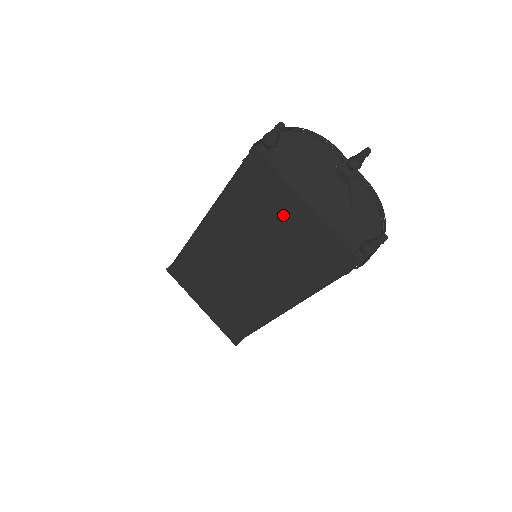
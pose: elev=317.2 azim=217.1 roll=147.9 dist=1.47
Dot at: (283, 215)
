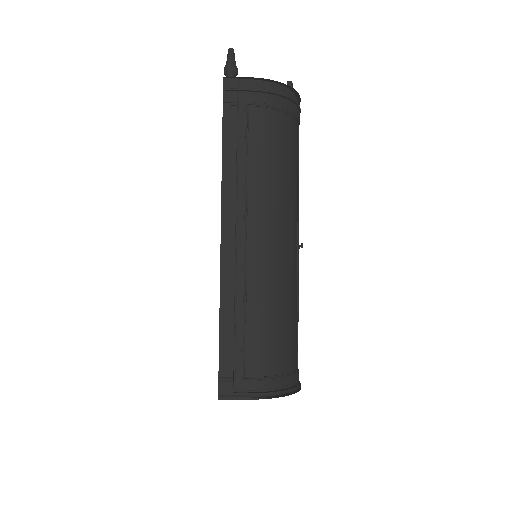
Dot at: occluded
